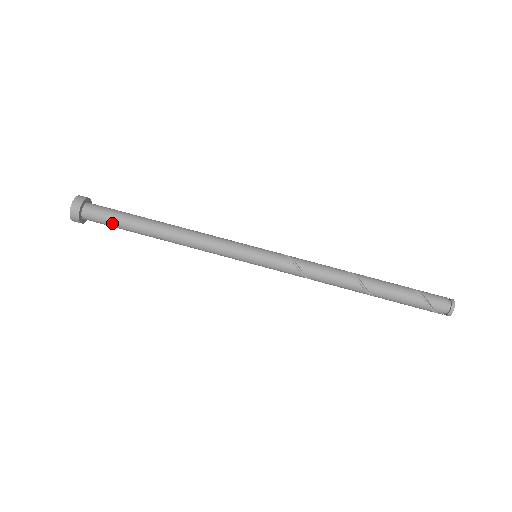
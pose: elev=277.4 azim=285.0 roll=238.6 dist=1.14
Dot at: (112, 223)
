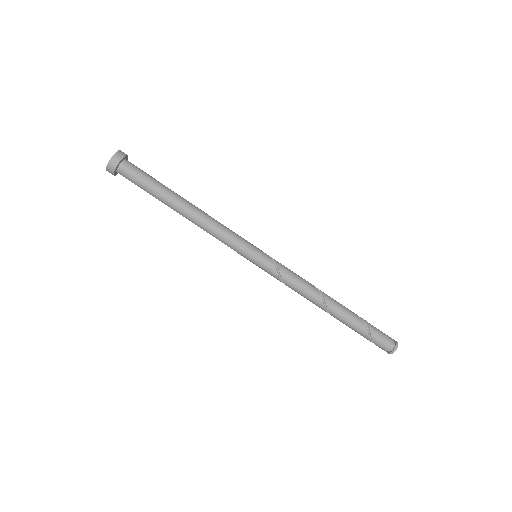
Dot at: occluded
